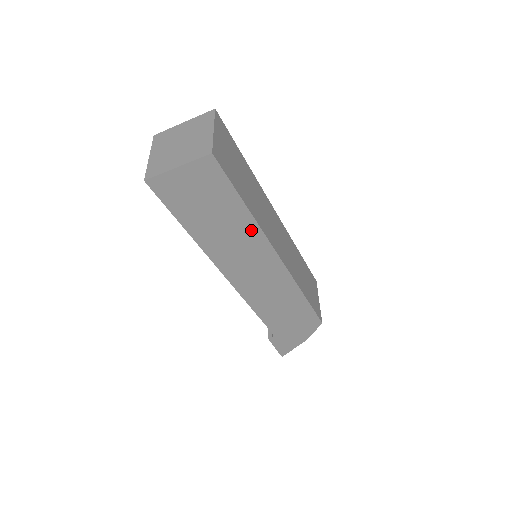
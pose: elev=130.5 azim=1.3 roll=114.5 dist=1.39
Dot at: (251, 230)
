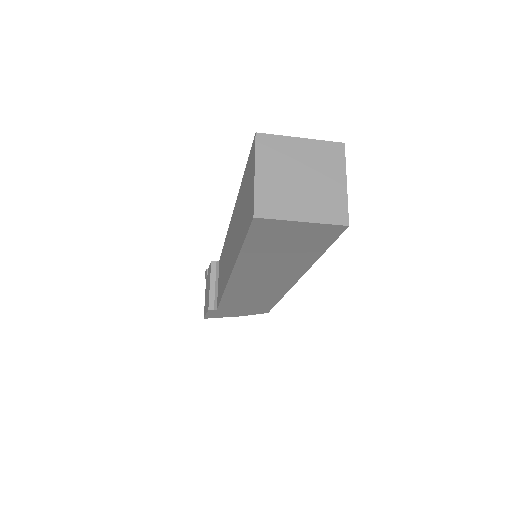
Dot at: (299, 267)
